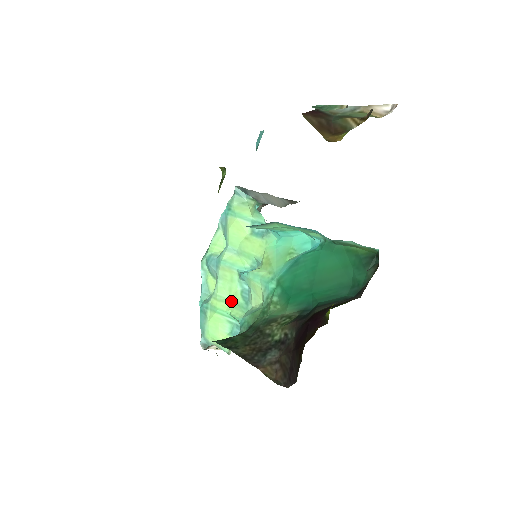
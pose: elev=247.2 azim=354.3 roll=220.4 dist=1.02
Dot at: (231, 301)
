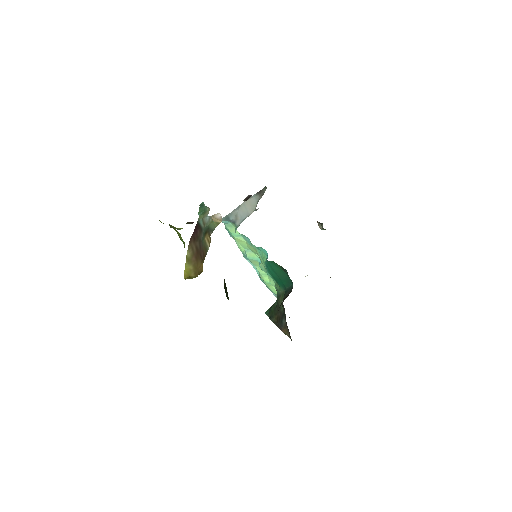
Dot at: (268, 275)
